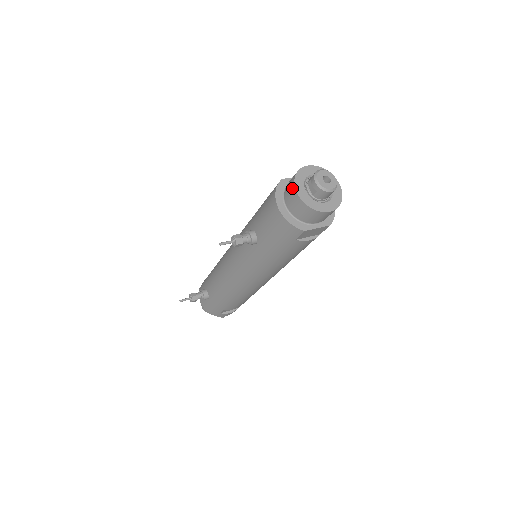
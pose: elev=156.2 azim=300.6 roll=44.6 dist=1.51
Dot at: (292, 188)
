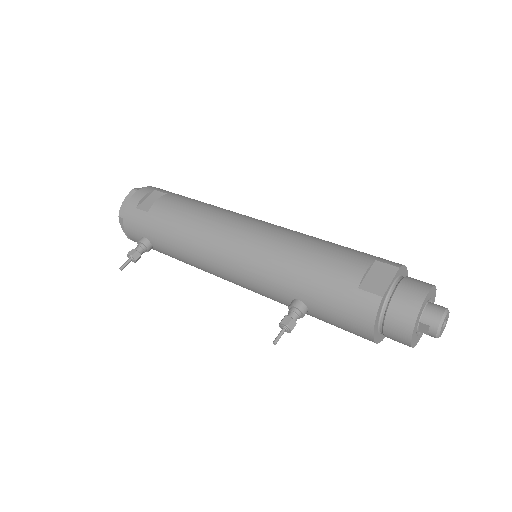
Dot at: (406, 335)
